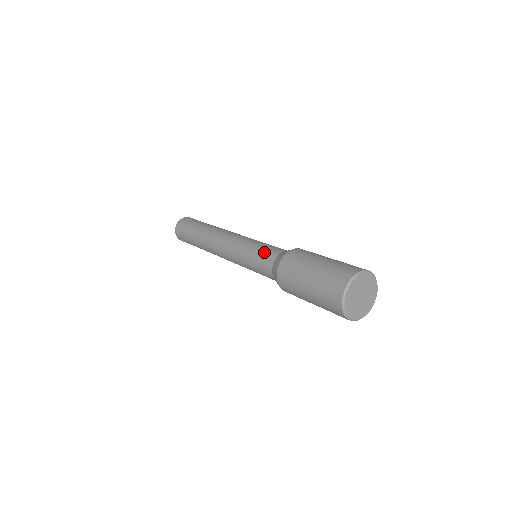
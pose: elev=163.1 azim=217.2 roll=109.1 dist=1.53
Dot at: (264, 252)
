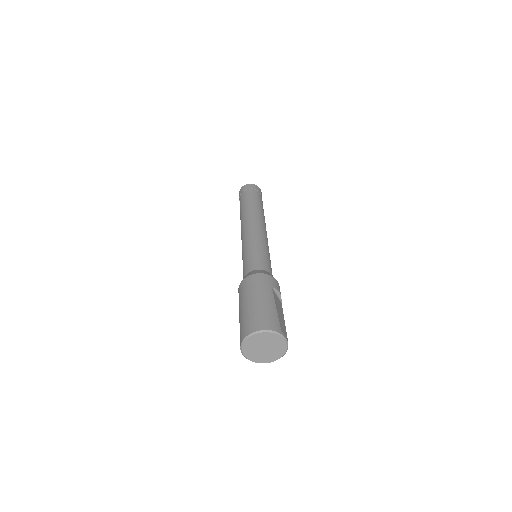
Dot at: (243, 270)
